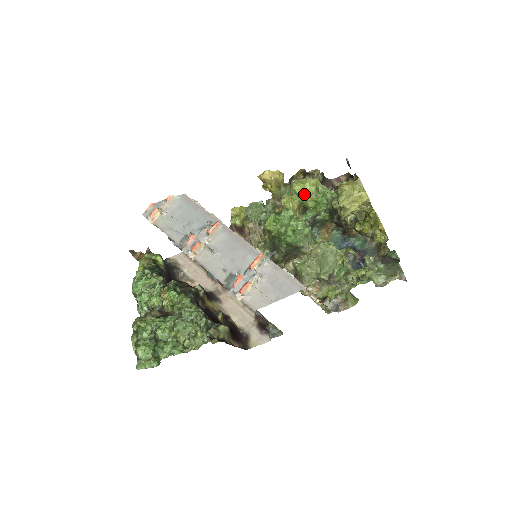
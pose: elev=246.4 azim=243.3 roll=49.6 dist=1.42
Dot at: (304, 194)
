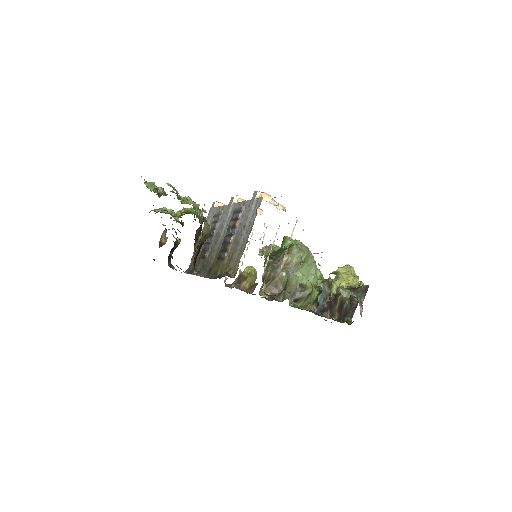
Dot at: occluded
